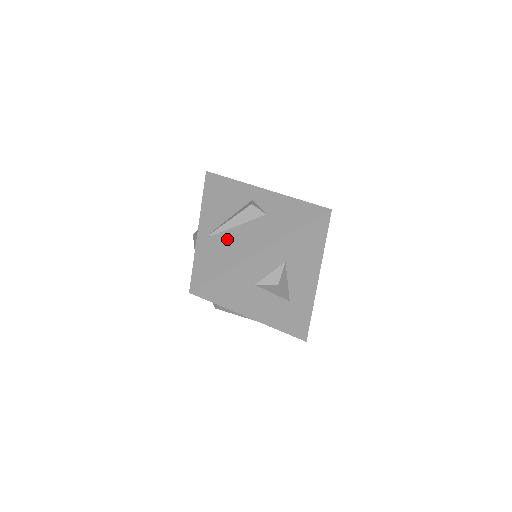
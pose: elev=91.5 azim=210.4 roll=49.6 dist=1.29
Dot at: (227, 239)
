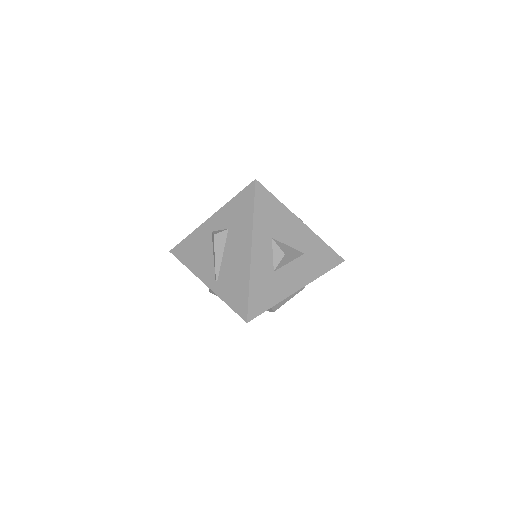
Dot at: (227, 270)
